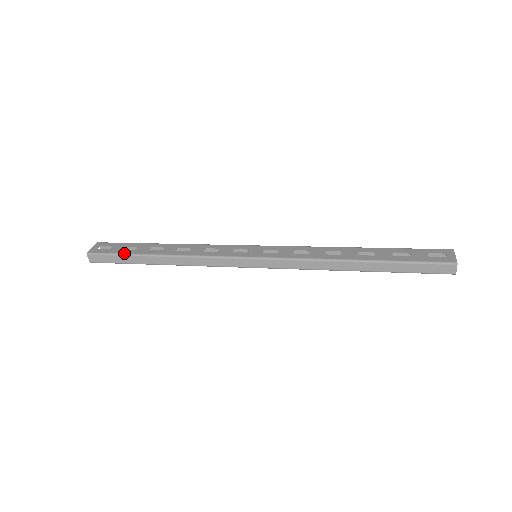
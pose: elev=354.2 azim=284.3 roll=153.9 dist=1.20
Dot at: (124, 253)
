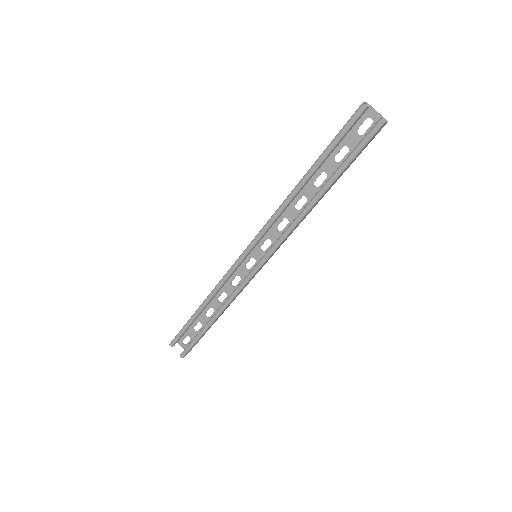
Dot at: occluded
